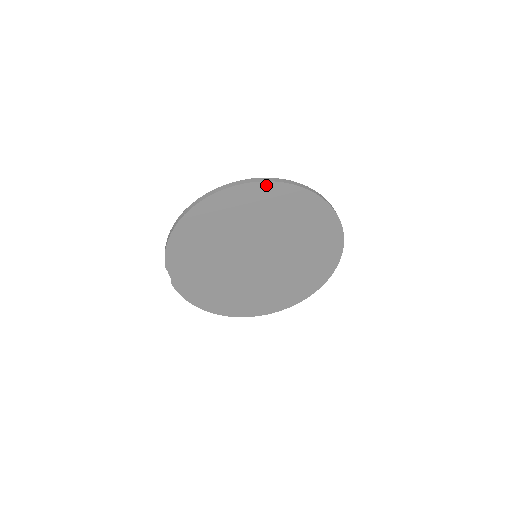
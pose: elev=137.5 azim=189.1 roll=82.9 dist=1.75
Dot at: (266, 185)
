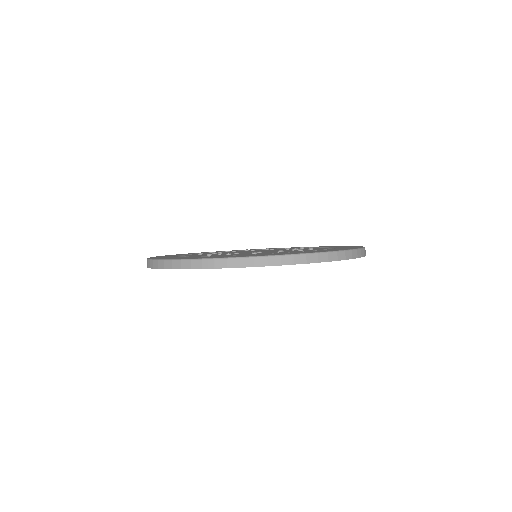
Dot at: (295, 264)
